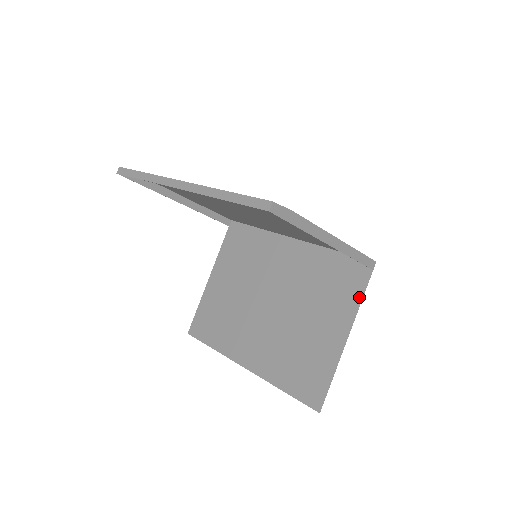
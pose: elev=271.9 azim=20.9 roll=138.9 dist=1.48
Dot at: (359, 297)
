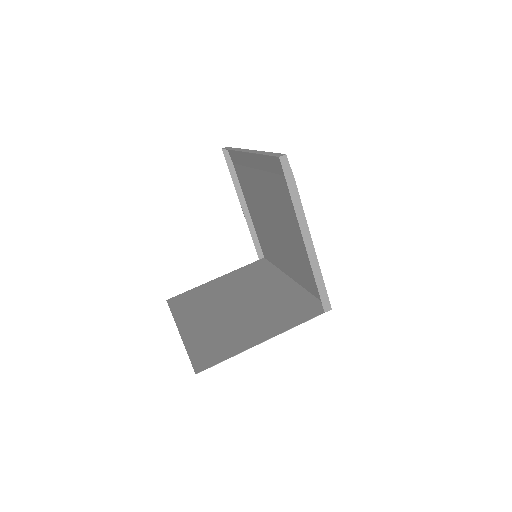
Dot at: (299, 322)
